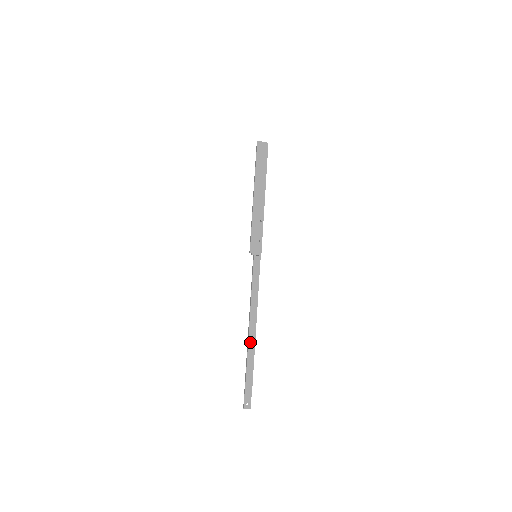
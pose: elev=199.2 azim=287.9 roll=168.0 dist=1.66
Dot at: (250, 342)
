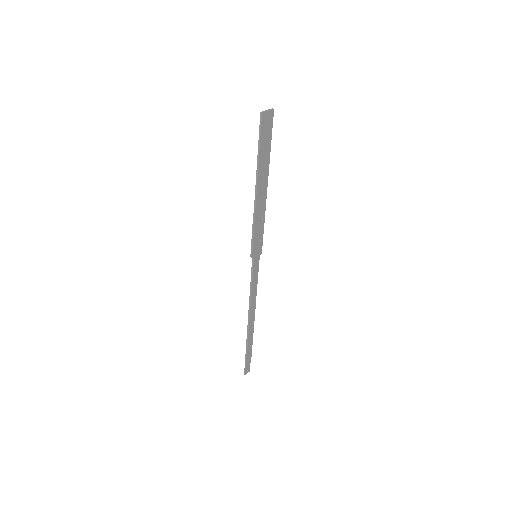
Dot at: (250, 330)
